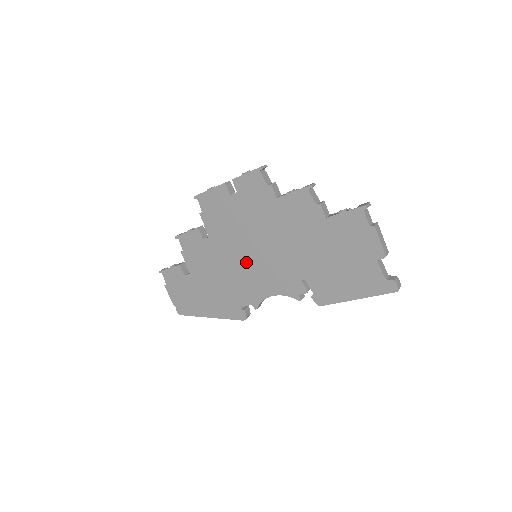
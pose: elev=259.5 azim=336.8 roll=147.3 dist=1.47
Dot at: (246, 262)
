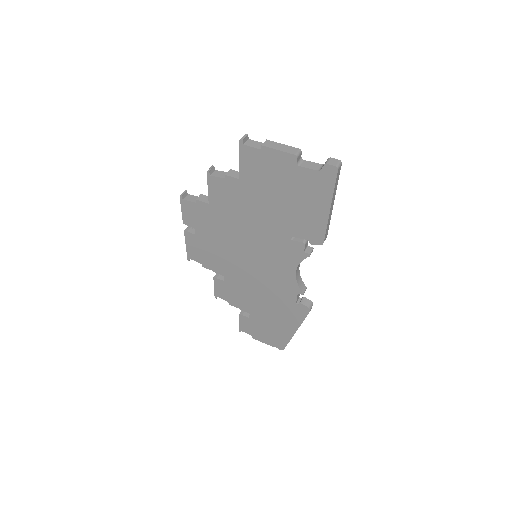
Dot at: (256, 267)
